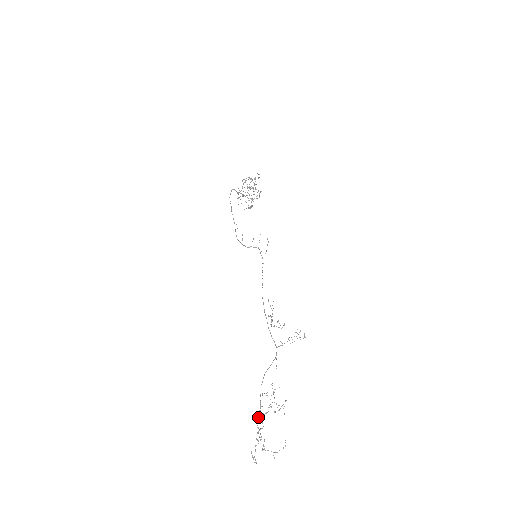
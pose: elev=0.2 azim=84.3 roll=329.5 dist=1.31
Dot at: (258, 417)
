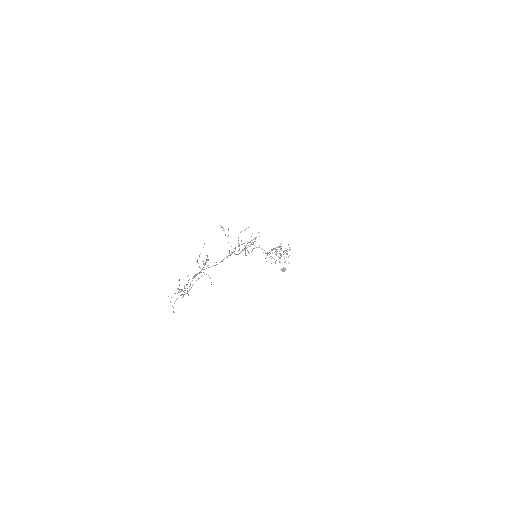
Dot at: (190, 285)
